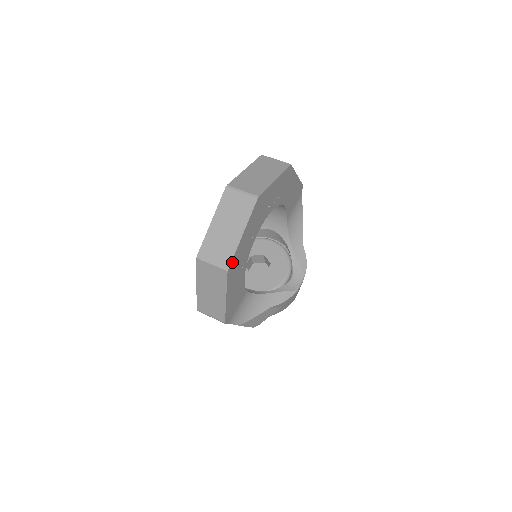
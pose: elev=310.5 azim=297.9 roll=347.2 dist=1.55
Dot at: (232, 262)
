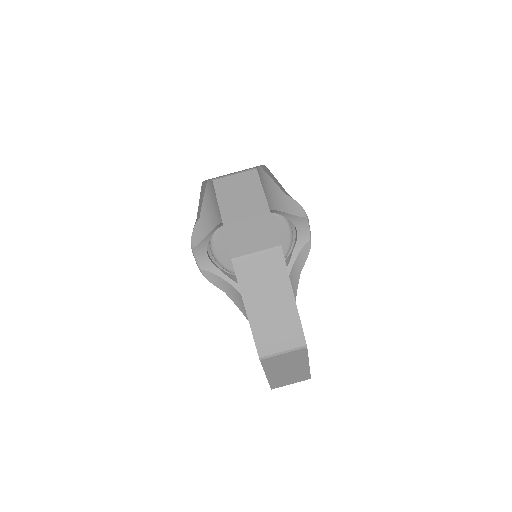
Dot at: occluded
